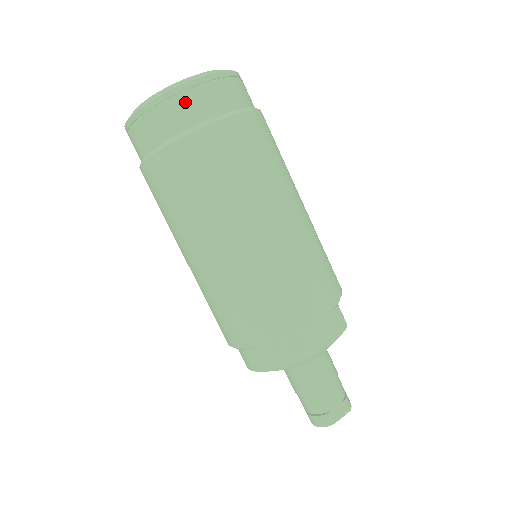
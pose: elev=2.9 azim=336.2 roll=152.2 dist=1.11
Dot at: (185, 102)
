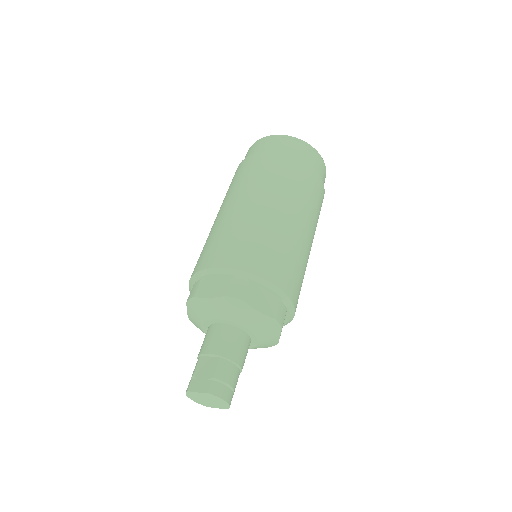
Dot at: (254, 147)
